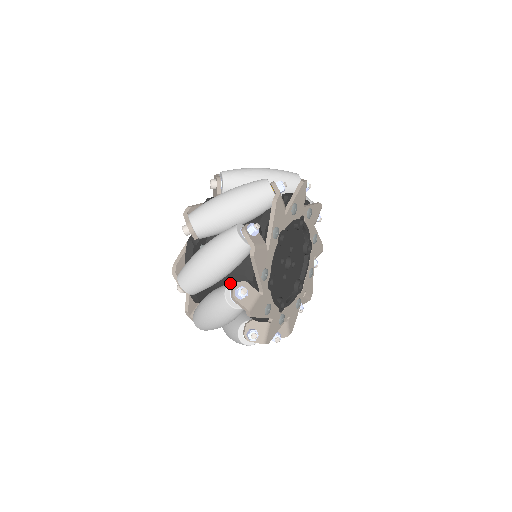
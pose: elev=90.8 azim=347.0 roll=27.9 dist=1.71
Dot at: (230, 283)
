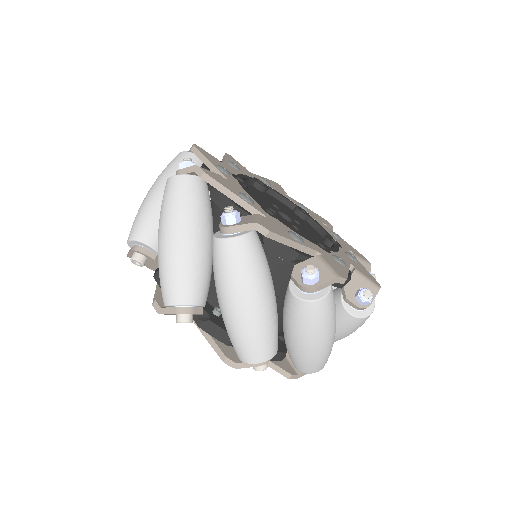
Dot at: occluded
